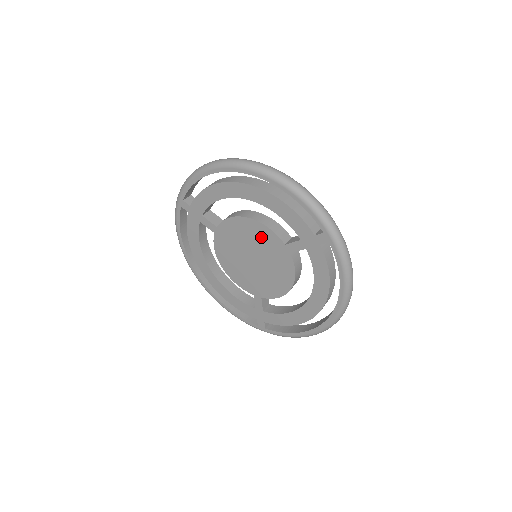
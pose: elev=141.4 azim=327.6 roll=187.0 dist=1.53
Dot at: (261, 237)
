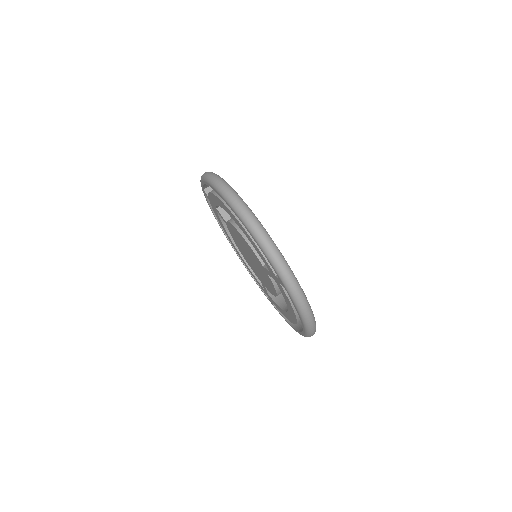
Dot at: (249, 250)
